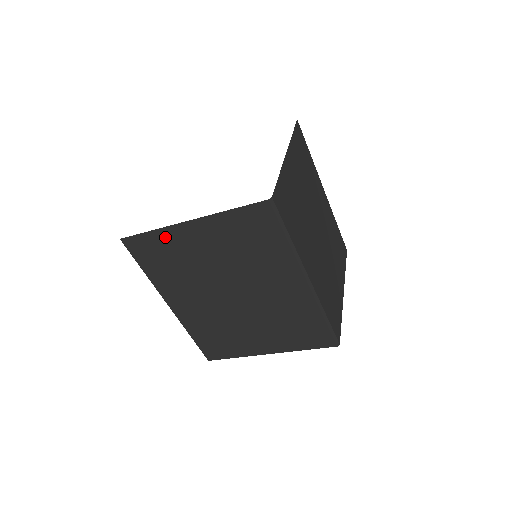
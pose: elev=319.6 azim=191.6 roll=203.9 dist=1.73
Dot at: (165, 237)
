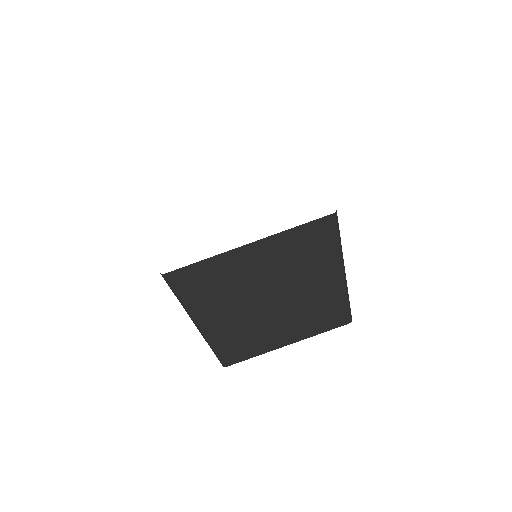
Dot at: occluded
